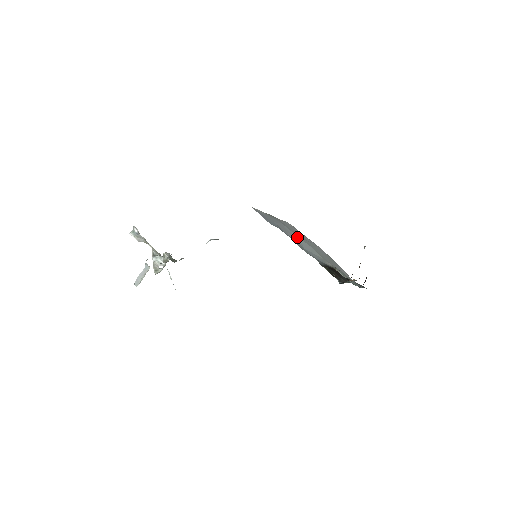
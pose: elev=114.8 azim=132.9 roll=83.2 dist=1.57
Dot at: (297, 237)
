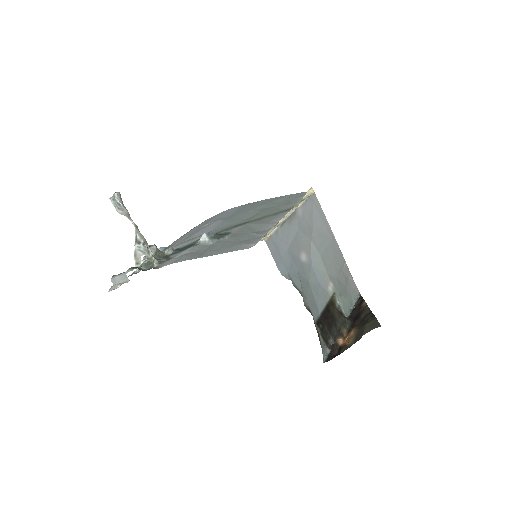
Dot at: (310, 244)
